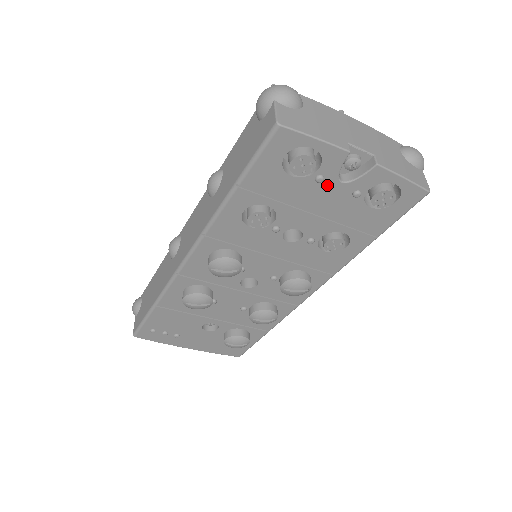
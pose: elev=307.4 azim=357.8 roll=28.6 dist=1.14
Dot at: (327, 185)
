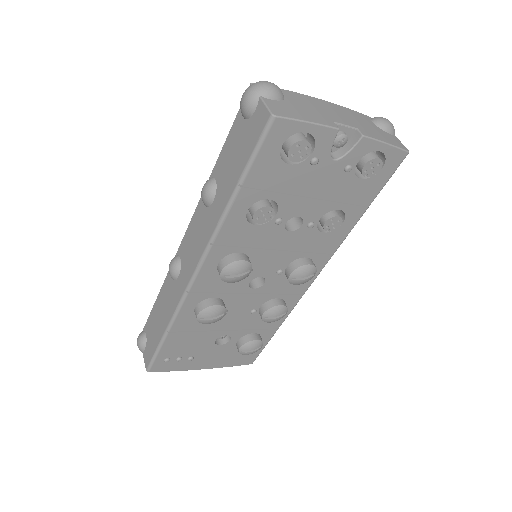
Dot at: (321, 166)
